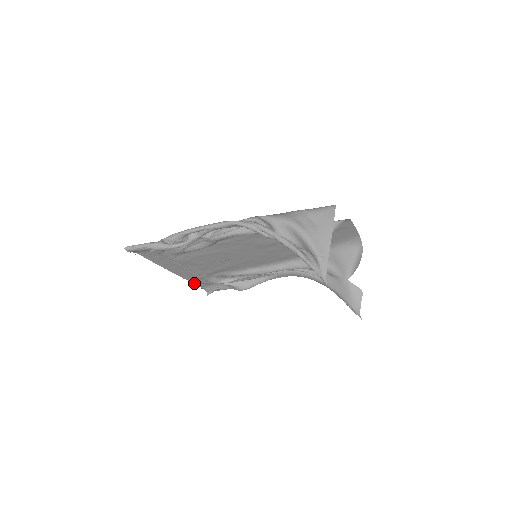
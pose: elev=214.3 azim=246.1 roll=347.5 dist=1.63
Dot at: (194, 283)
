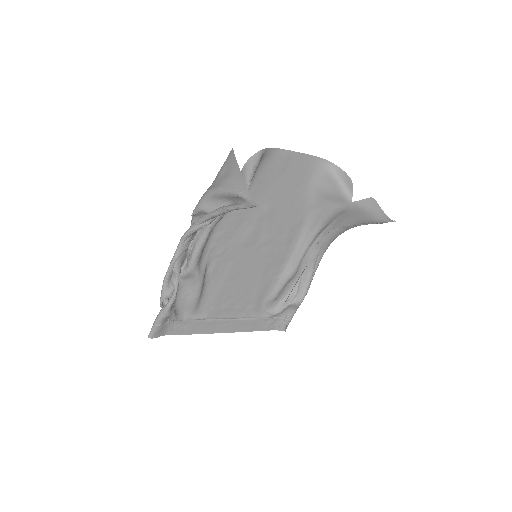
Dot at: (260, 330)
